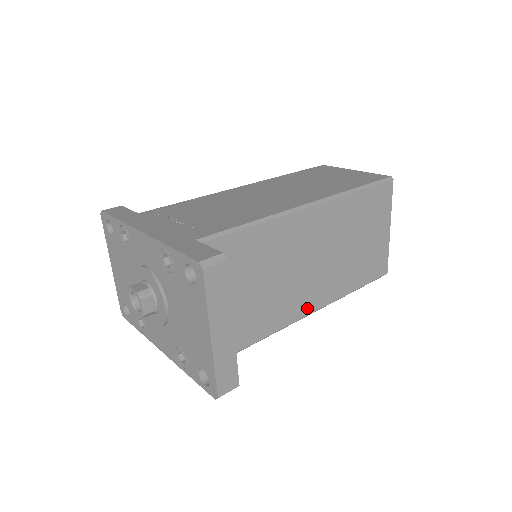
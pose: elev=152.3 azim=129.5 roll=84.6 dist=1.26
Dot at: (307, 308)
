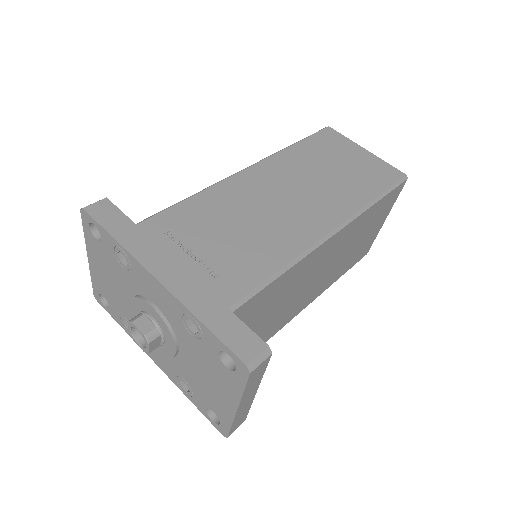
Dot at: (299, 310)
